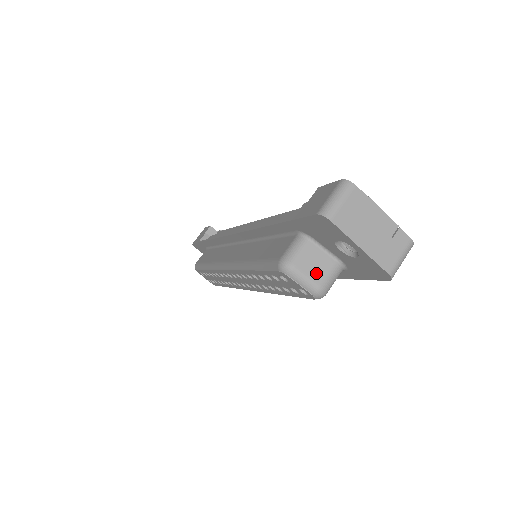
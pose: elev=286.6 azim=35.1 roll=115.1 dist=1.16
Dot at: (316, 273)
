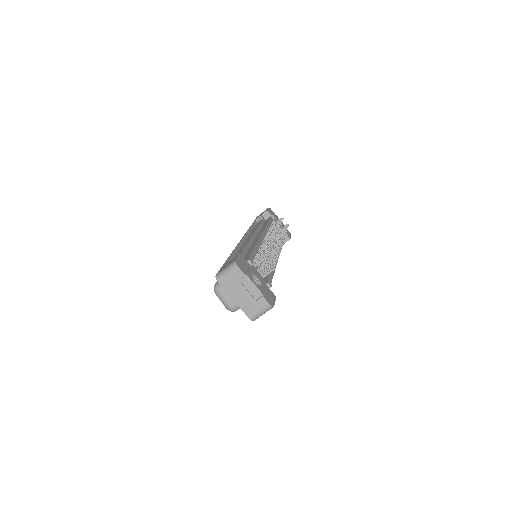
Dot at: (230, 298)
